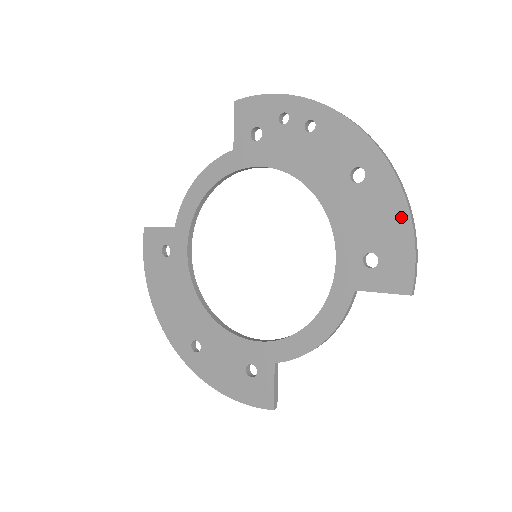
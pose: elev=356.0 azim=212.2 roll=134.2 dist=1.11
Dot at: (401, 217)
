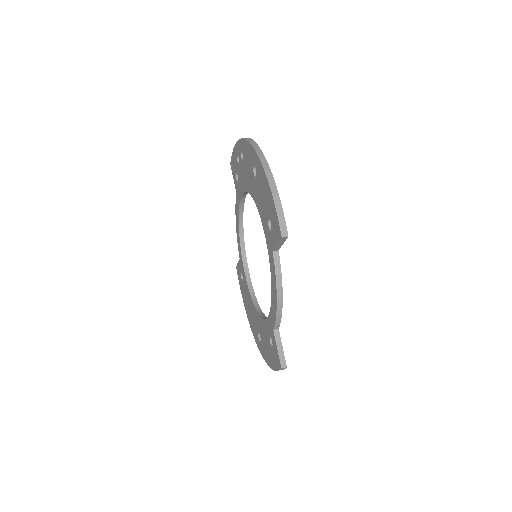
Dot at: (267, 185)
